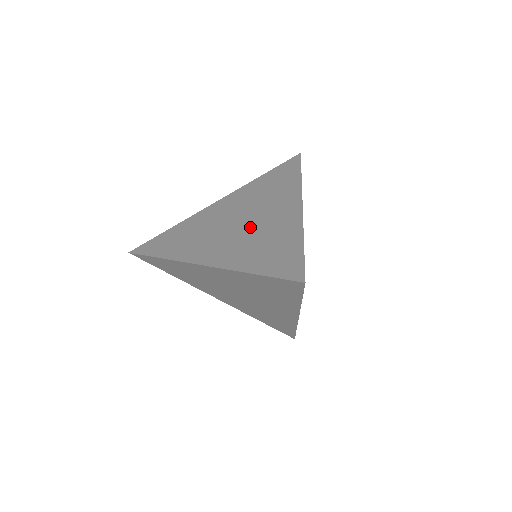
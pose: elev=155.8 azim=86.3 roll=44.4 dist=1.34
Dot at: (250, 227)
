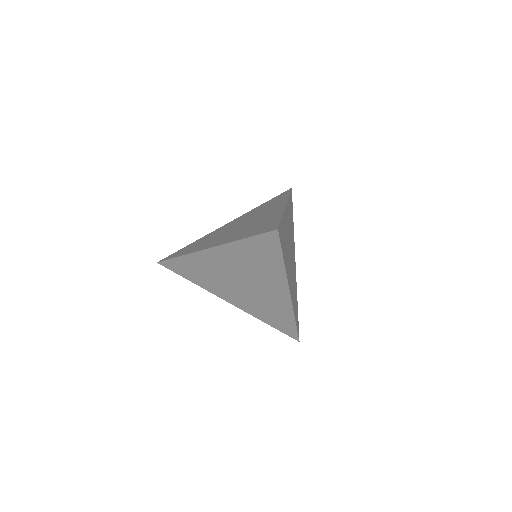
Dot at: (247, 224)
